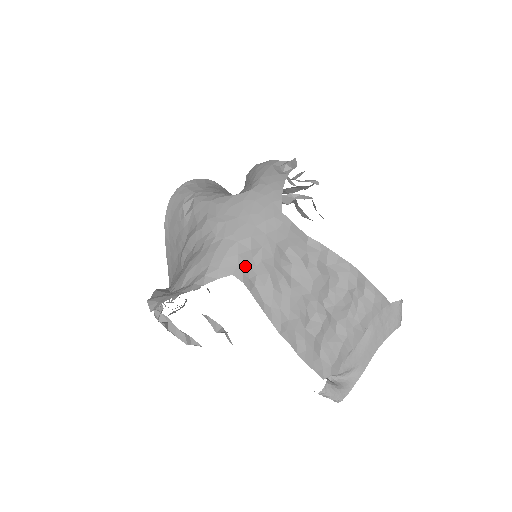
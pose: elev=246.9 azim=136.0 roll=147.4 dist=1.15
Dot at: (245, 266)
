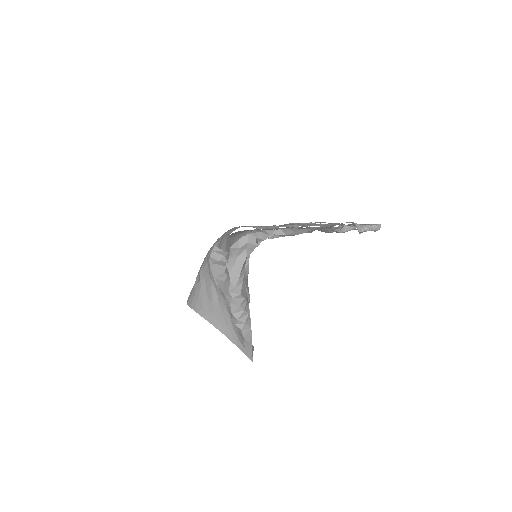
Dot at: occluded
